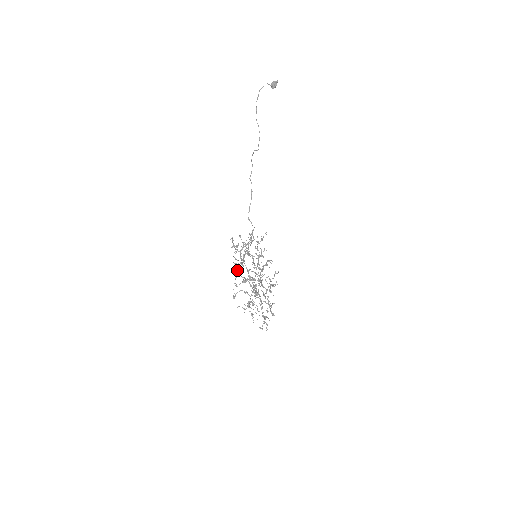
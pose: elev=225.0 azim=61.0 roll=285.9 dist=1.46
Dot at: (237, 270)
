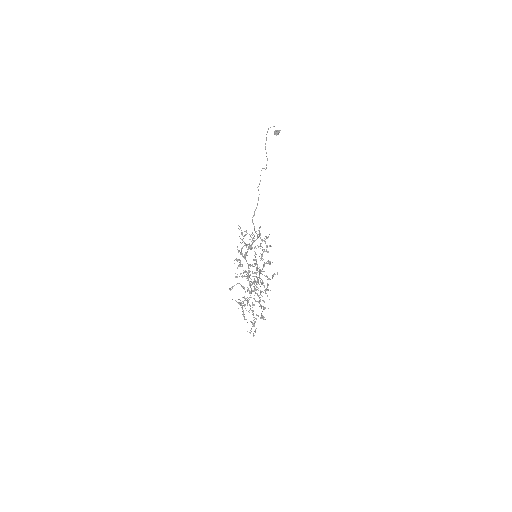
Dot at: (240, 260)
